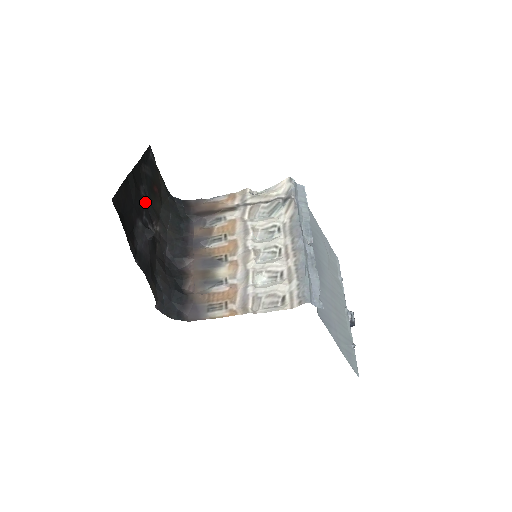
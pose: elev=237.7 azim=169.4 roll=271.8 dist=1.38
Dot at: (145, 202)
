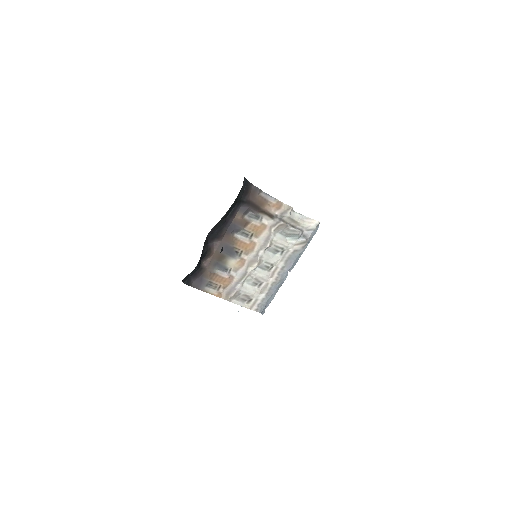
Dot at: occluded
